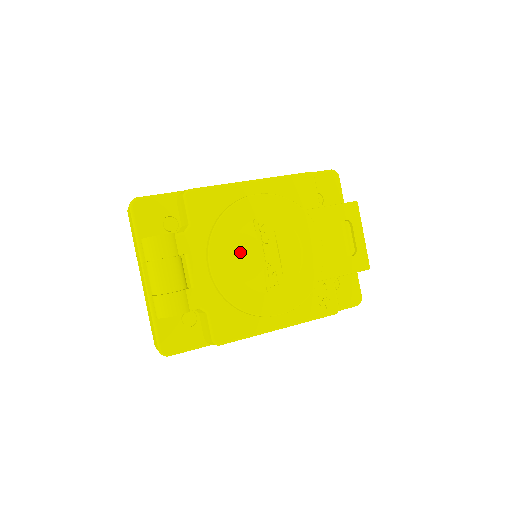
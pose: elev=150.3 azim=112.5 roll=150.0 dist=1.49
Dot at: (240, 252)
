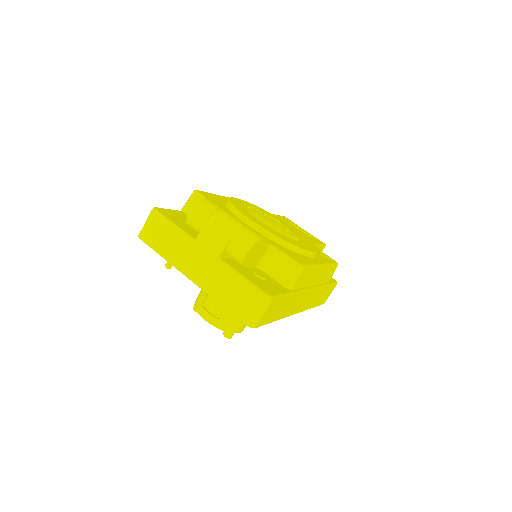
Dot at: (259, 217)
